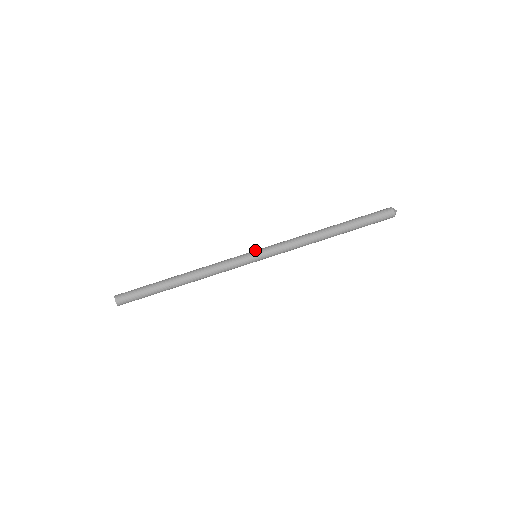
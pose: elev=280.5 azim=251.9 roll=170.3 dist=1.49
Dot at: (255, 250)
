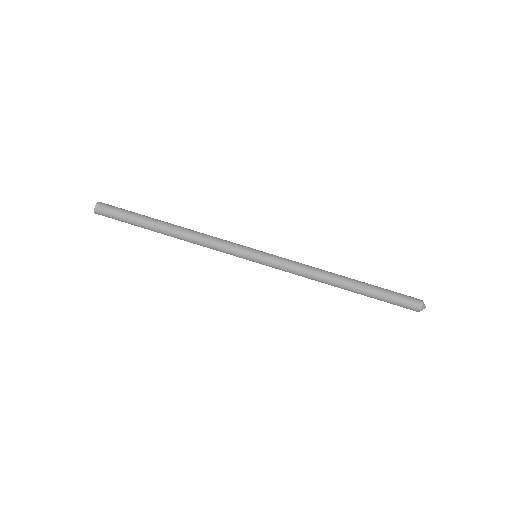
Dot at: (258, 252)
